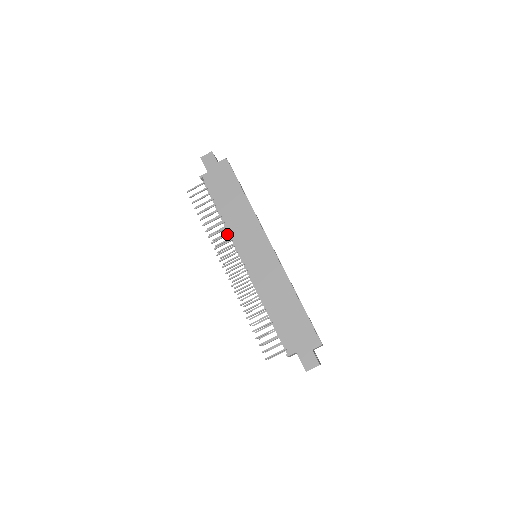
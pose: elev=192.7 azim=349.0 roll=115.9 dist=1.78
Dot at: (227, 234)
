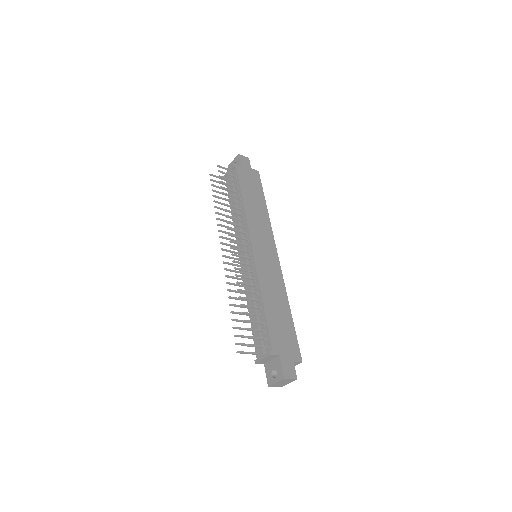
Dot at: (242, 220)
